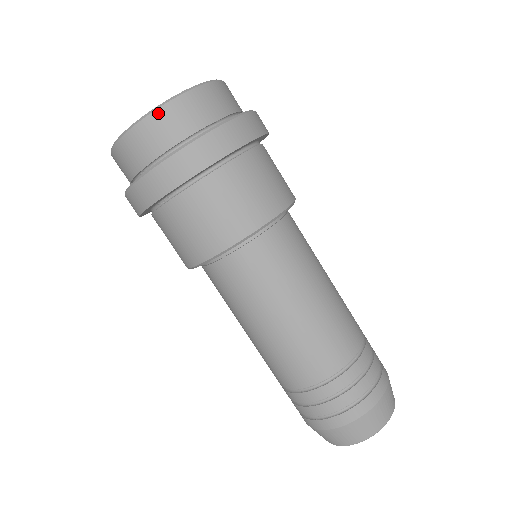
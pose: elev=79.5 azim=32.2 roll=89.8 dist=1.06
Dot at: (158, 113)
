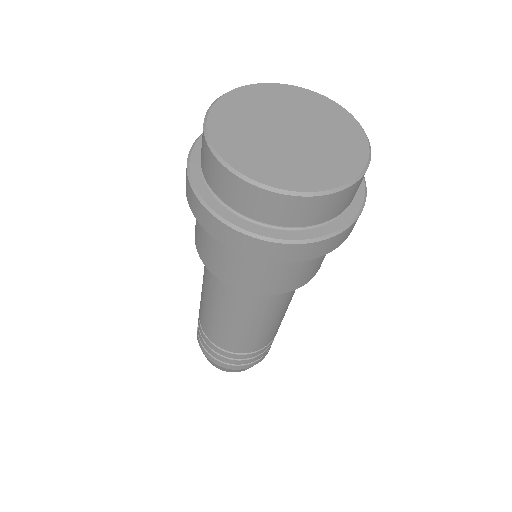
Dot at: (248, 186)
